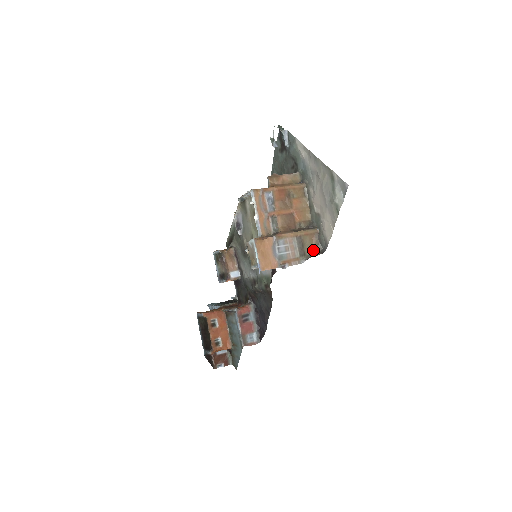
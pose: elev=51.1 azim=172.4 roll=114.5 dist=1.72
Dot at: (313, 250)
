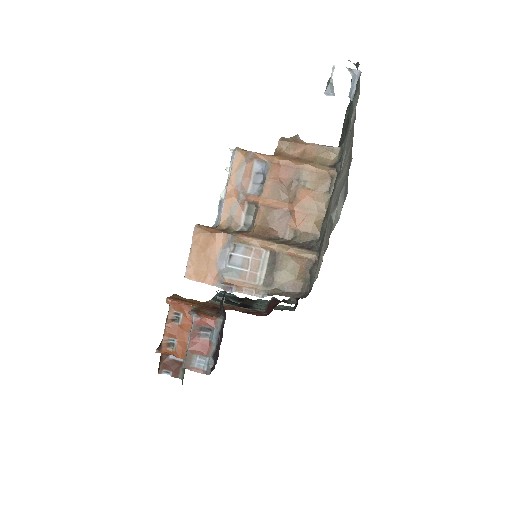
Dot at: (292, 285)
